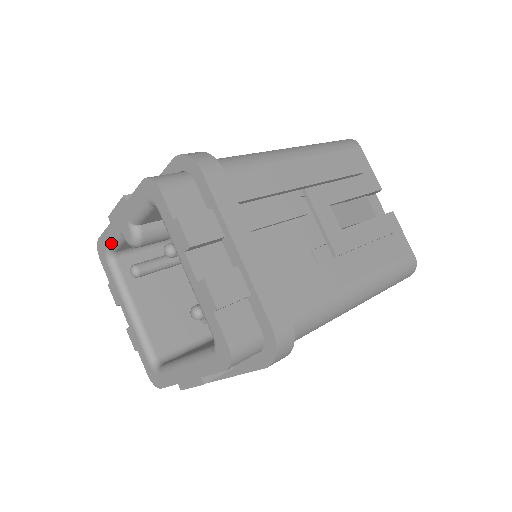
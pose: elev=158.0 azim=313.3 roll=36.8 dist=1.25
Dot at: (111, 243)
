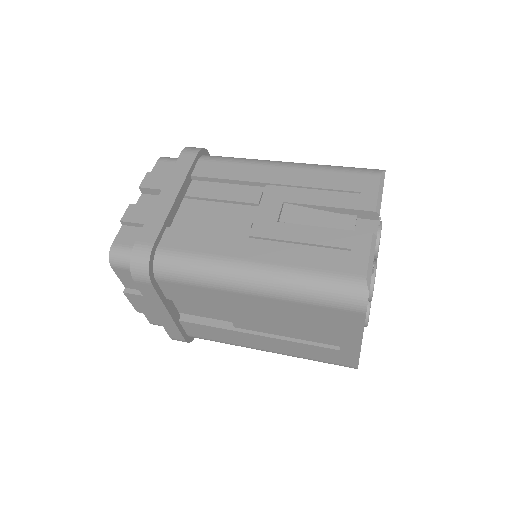
Dot at: occluded
